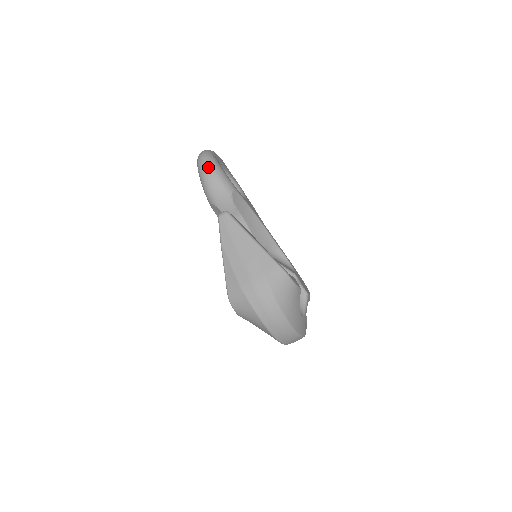
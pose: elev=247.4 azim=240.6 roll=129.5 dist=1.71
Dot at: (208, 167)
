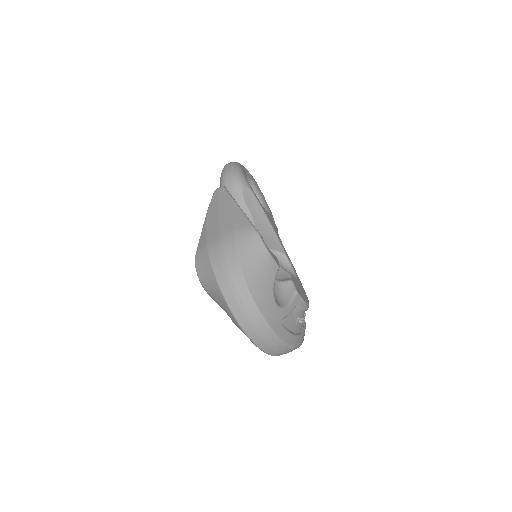
Dot at: (229, 166)
